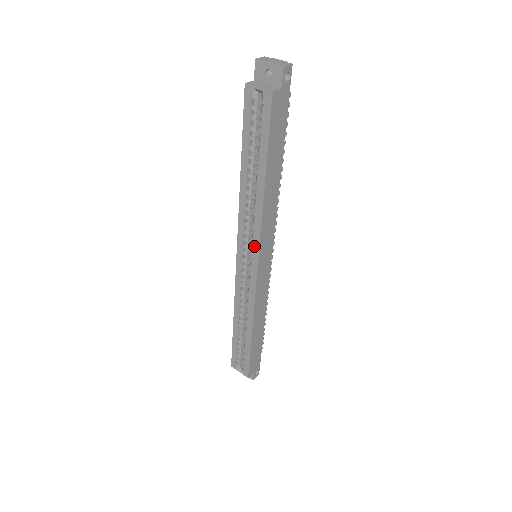
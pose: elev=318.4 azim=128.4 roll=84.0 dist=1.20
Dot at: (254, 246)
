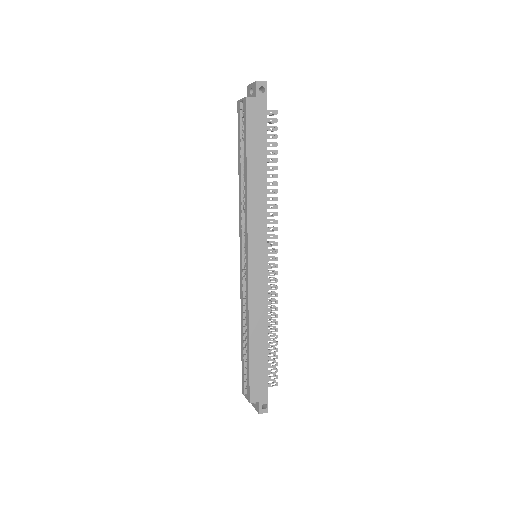
Dot at: (246, 236)
